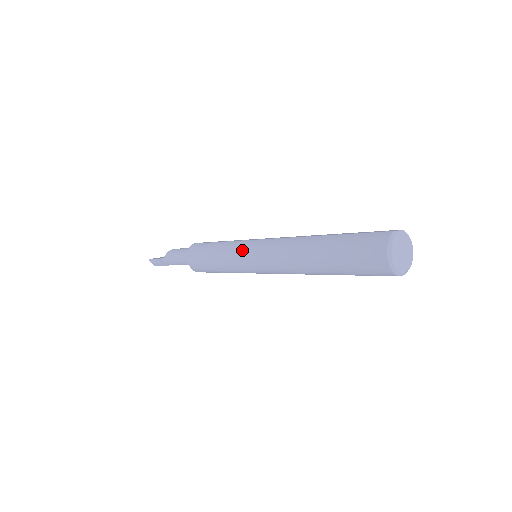
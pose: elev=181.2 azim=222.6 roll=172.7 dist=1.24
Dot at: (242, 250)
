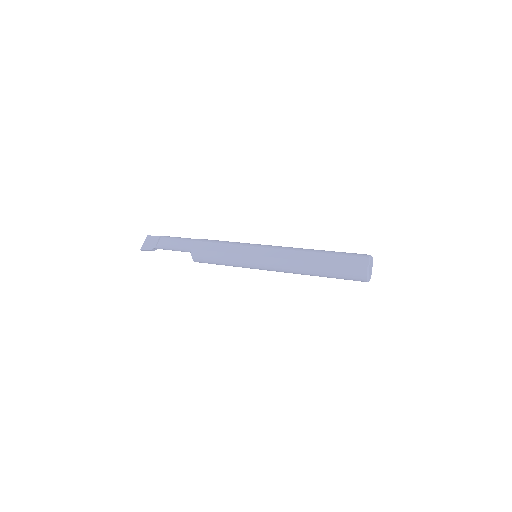
Dot at: (251, 264)
